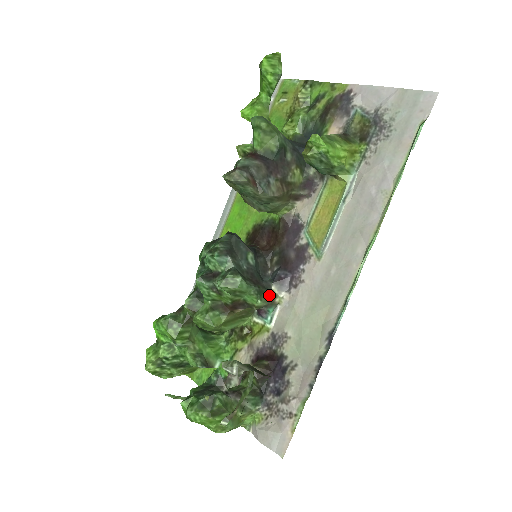
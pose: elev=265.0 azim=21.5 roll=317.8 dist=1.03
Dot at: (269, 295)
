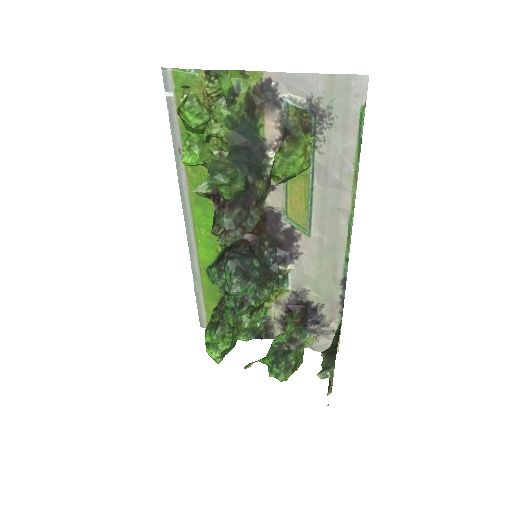
Dot at: (281, 275)
